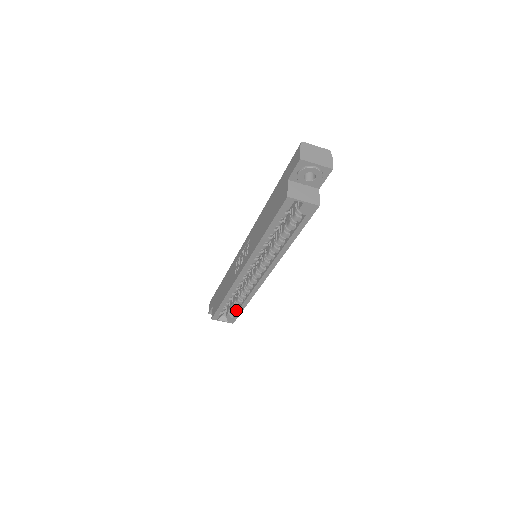
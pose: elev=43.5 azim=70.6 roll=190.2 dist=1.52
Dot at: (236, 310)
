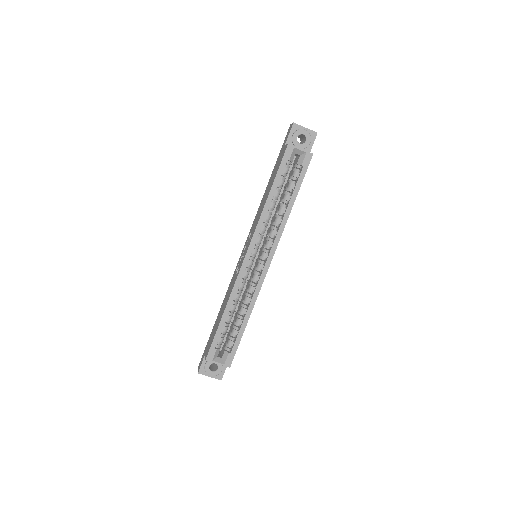
Dot at: (235, 340)
